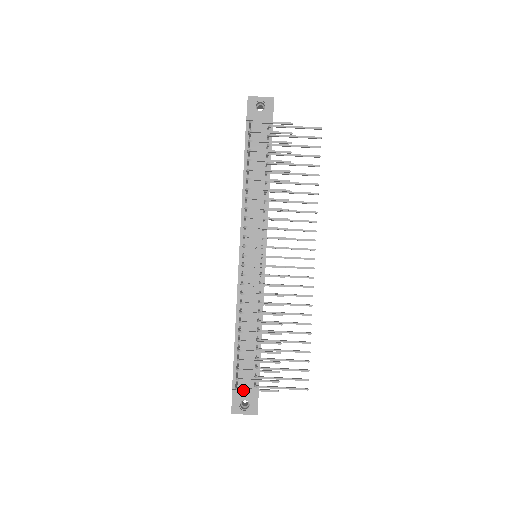
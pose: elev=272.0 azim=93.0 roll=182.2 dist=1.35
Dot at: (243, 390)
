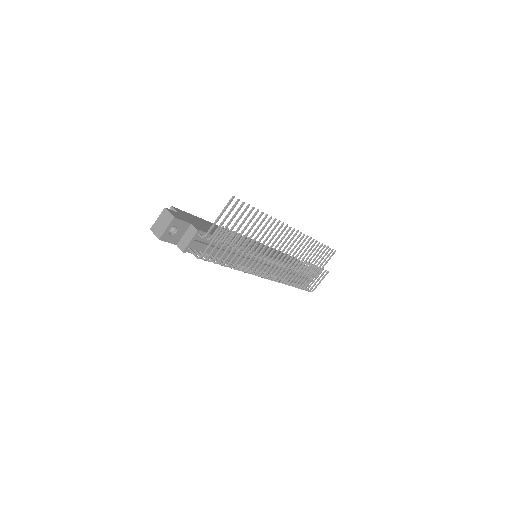
Dot at: occluded
